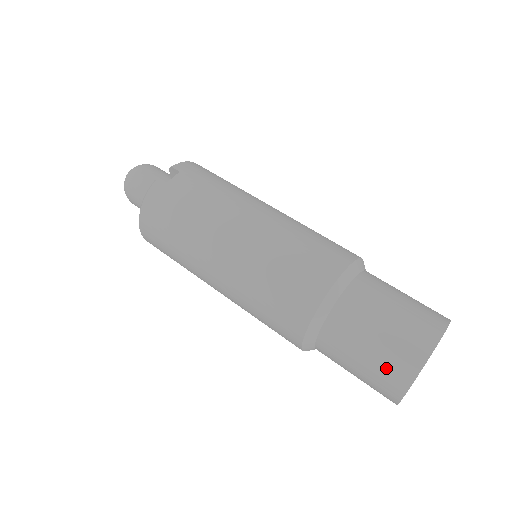
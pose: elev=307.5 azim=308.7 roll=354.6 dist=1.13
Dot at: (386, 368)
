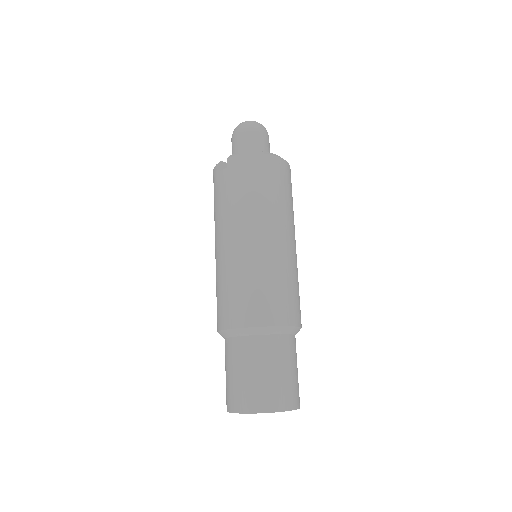
Dot at: occluded
